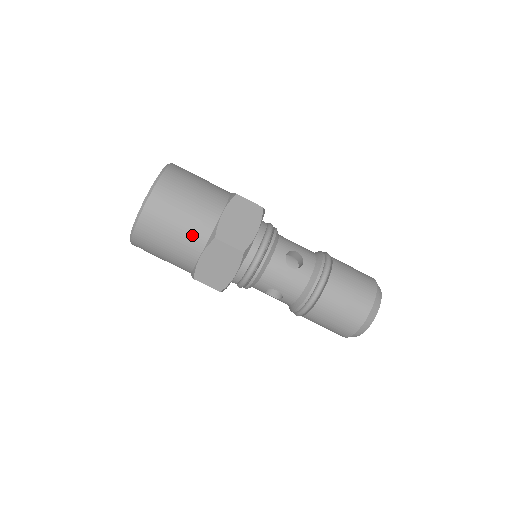
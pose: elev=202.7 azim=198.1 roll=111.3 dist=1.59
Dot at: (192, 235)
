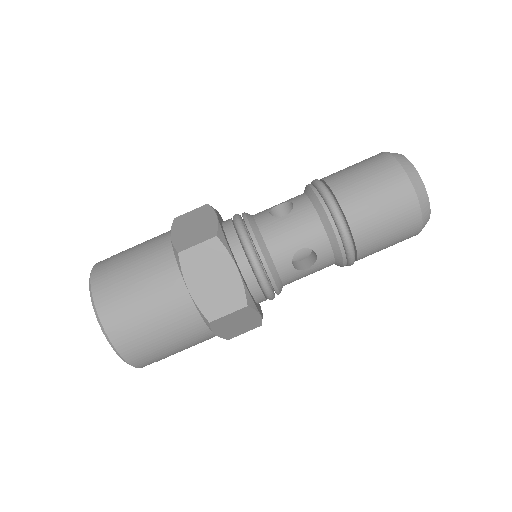
Dot at: (159, 278)
